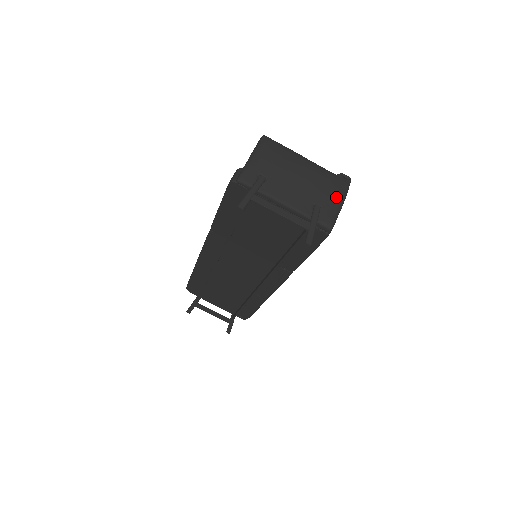
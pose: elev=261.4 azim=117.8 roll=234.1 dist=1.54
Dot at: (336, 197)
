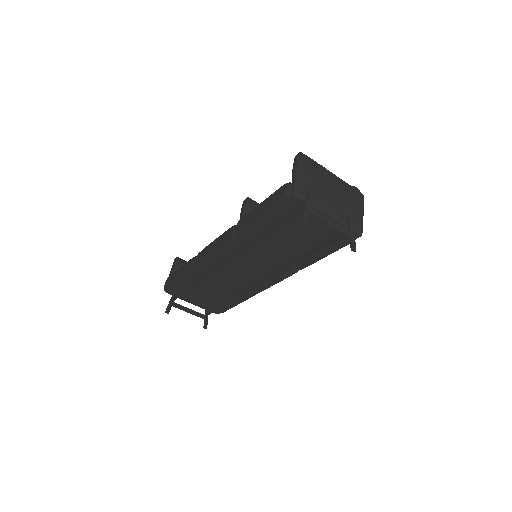
Dot at: (360, 207)
